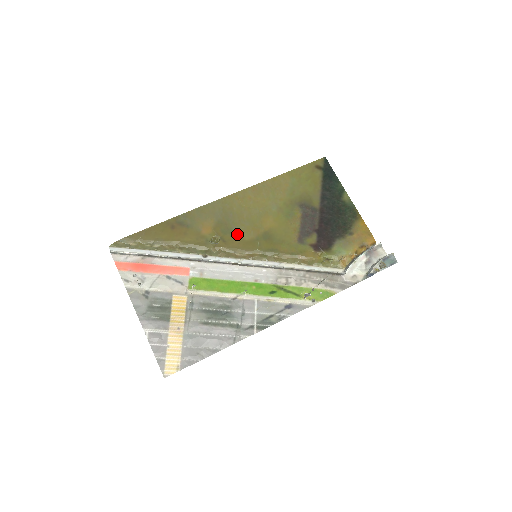
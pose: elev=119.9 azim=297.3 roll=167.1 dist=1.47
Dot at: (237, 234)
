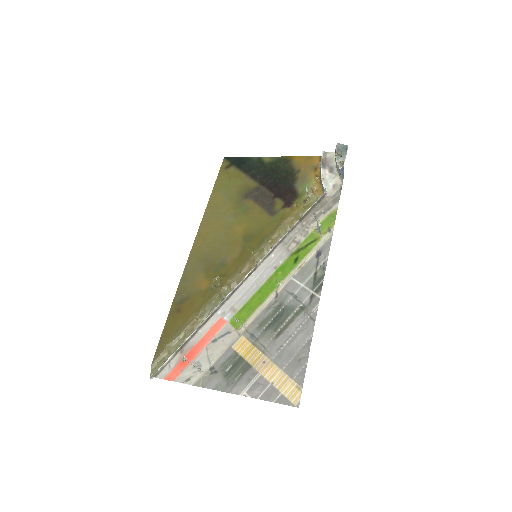
Dot at: (227, 261)
